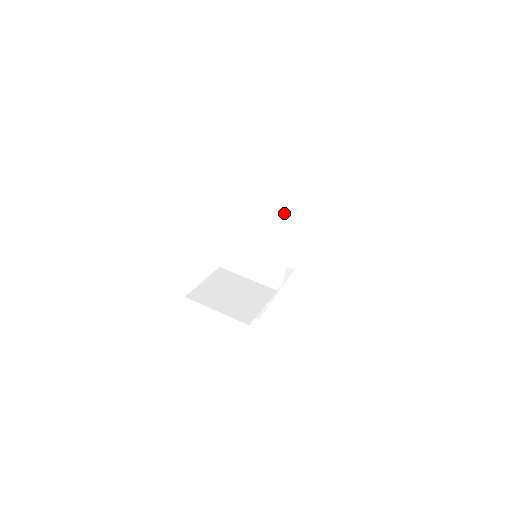
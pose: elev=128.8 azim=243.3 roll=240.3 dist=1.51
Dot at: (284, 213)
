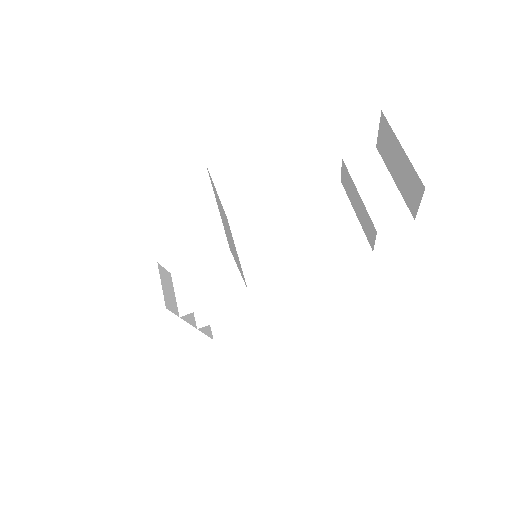
Dot at: (349, 243)
